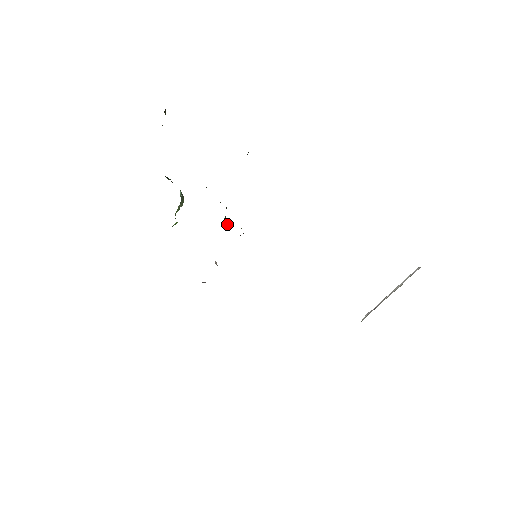
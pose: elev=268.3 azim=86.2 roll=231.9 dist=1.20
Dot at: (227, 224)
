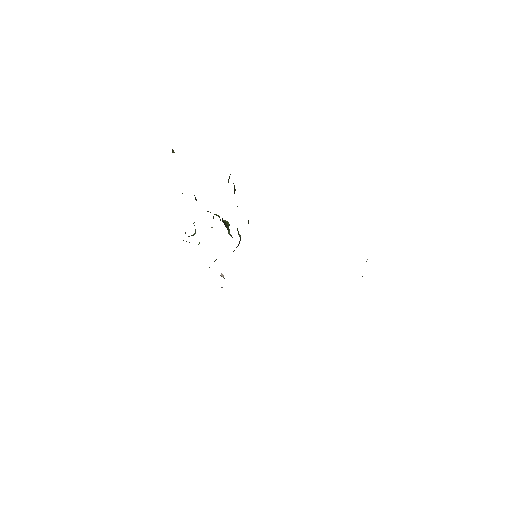
Dot at: (231, 236)
